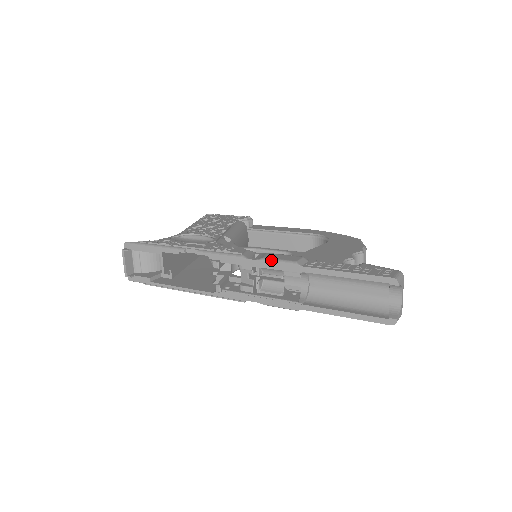
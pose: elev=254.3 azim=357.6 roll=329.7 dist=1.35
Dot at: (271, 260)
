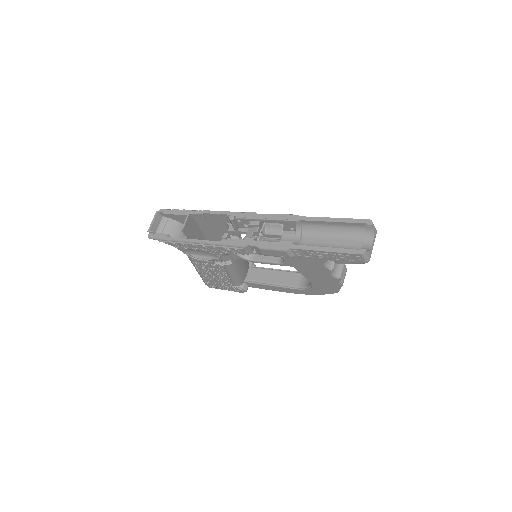
Dot at: (278, 214)
